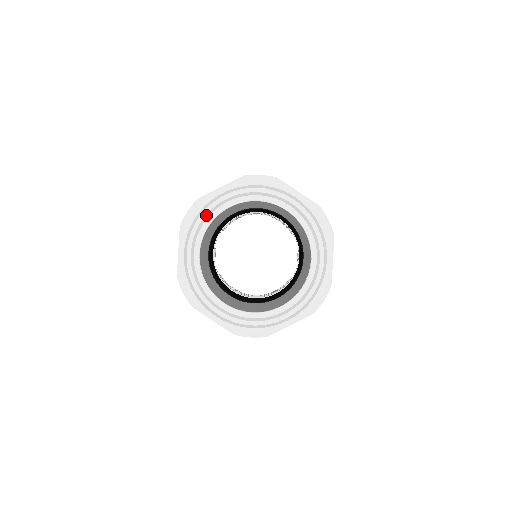
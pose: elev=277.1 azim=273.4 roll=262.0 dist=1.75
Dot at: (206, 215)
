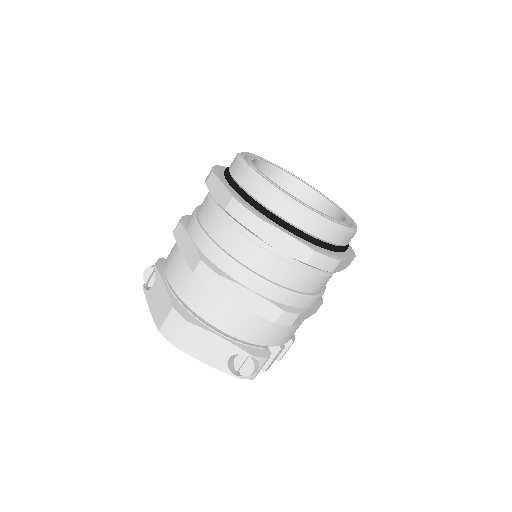
Dot at: (277, 166)
